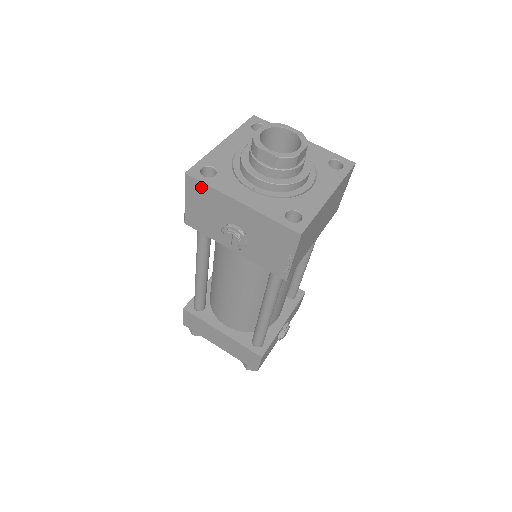
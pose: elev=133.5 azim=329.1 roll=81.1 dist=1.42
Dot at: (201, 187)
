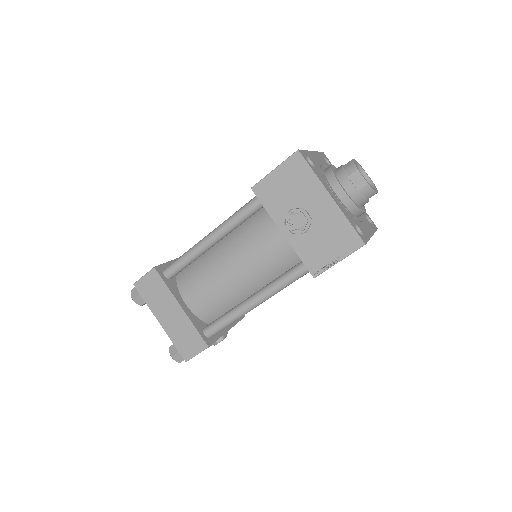
Dot at: (303, 167)
